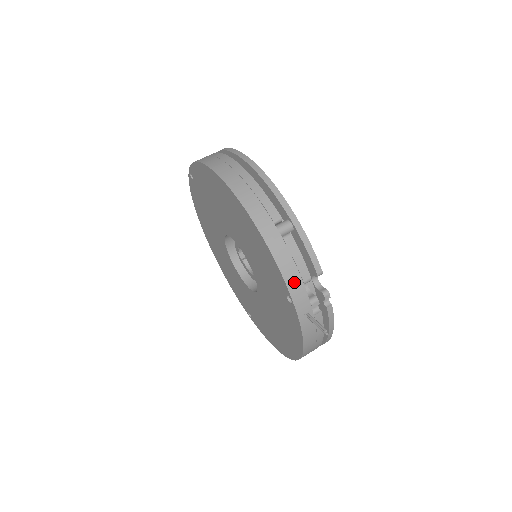
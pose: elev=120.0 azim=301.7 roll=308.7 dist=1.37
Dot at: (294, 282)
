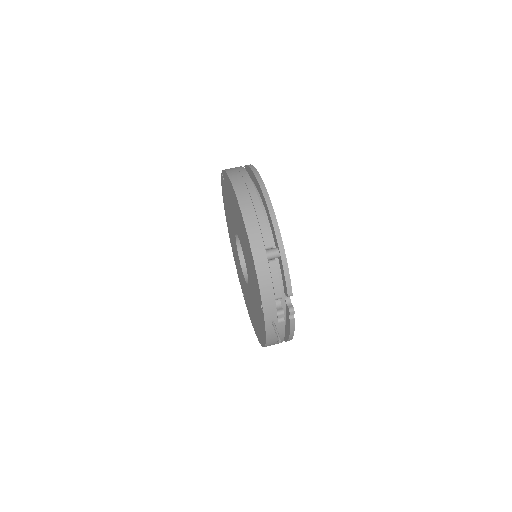
Dot at: (268, 297)
